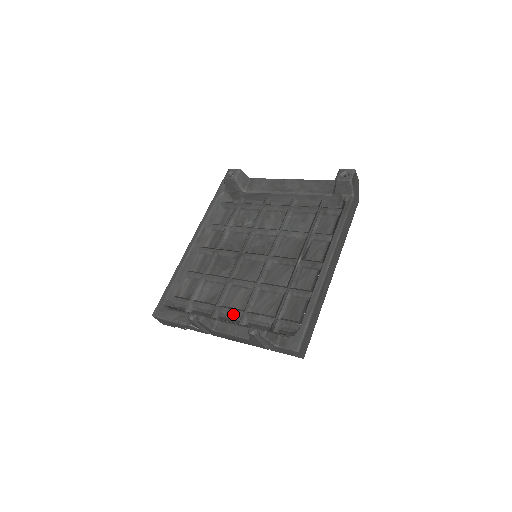
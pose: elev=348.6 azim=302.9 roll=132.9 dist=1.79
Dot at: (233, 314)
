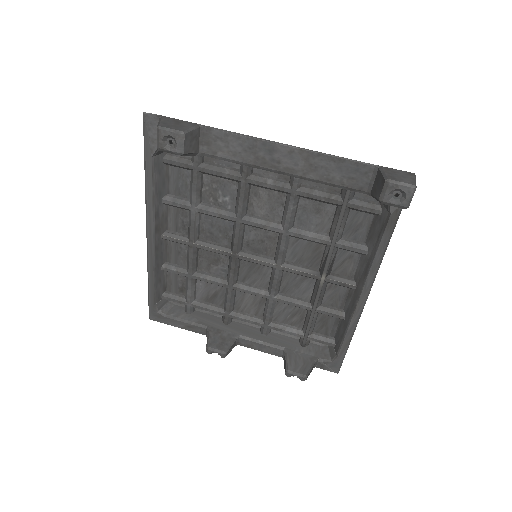
Dot at: (251, 323)
